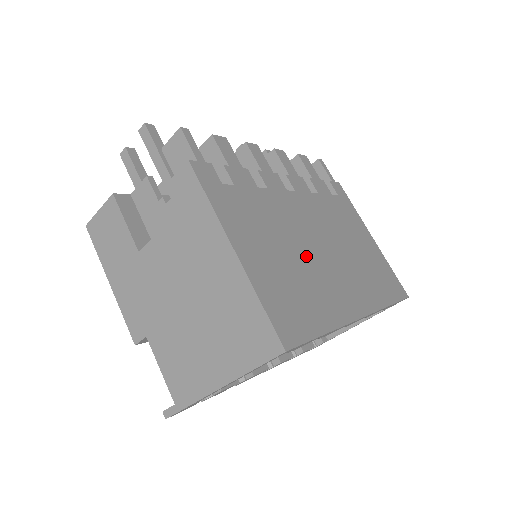
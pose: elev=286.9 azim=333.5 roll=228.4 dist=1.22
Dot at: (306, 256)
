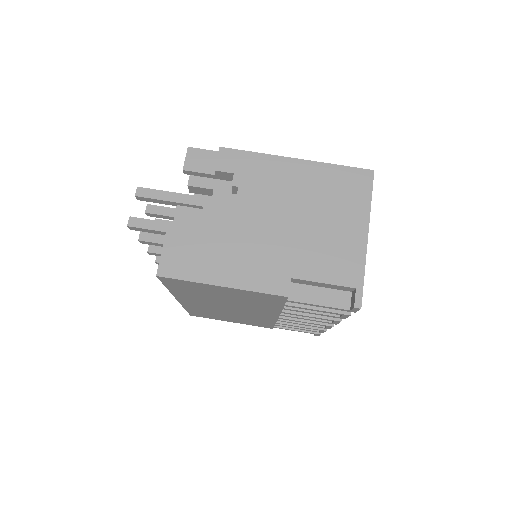
Dot at: occluded
